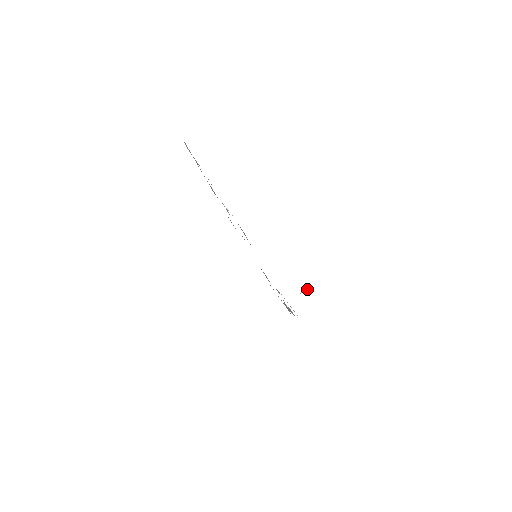
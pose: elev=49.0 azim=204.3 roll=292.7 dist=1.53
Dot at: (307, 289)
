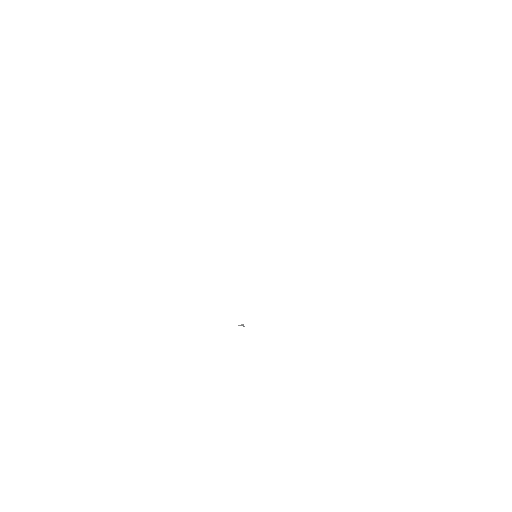
Dot at: occluded
